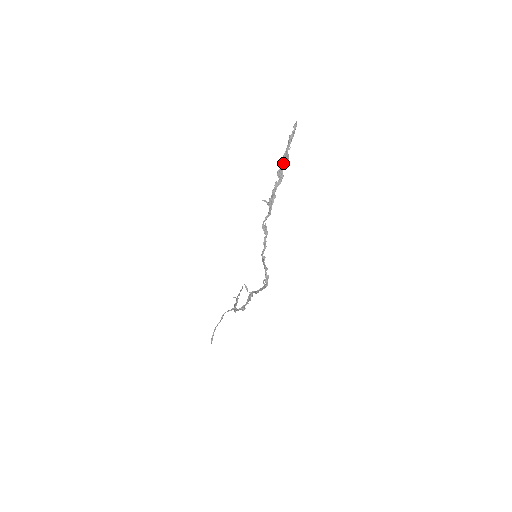
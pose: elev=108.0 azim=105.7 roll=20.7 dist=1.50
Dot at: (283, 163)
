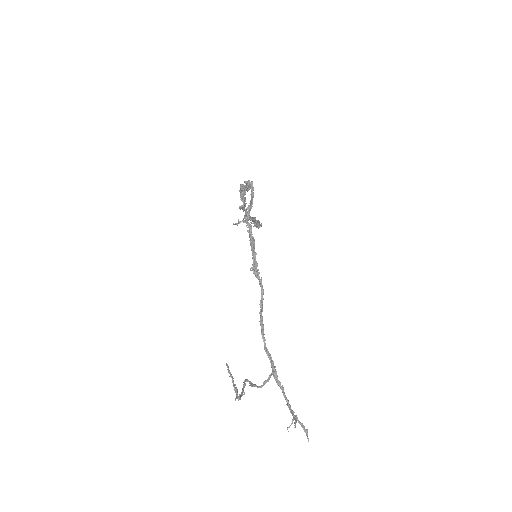
Dot at: (255, 222)
